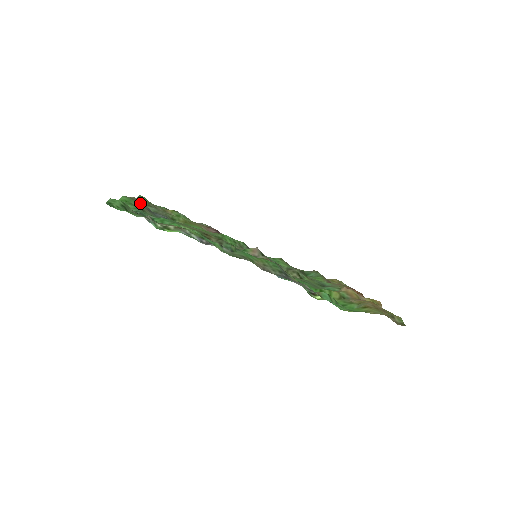
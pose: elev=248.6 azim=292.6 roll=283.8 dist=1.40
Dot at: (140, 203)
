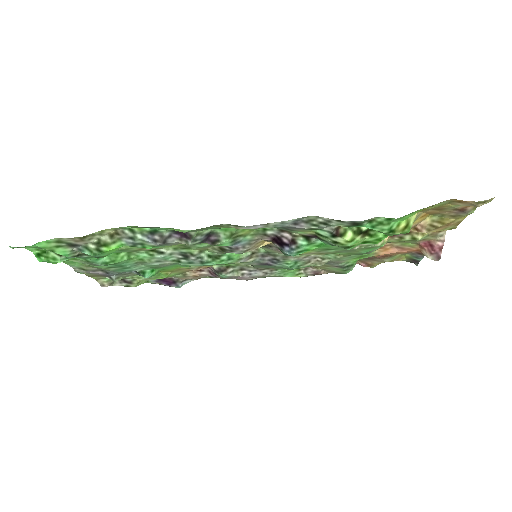
Dot at: (101, 277)
